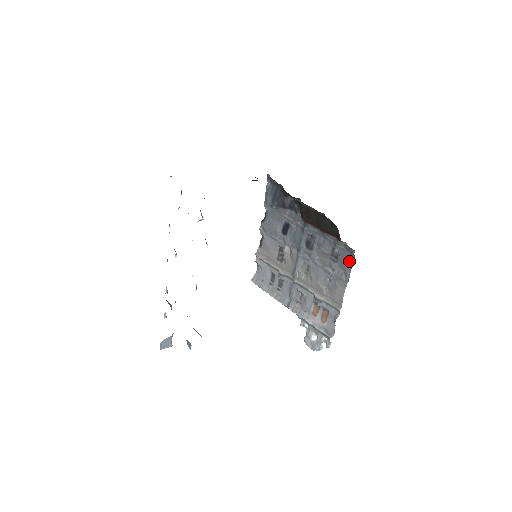
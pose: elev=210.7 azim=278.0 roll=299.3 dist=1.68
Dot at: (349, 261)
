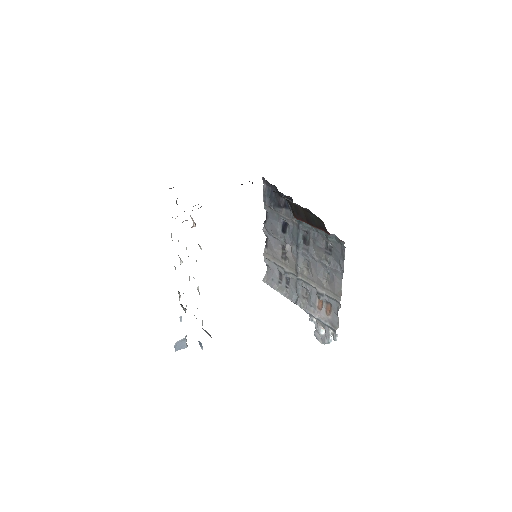
Dot at: (341, 253)
